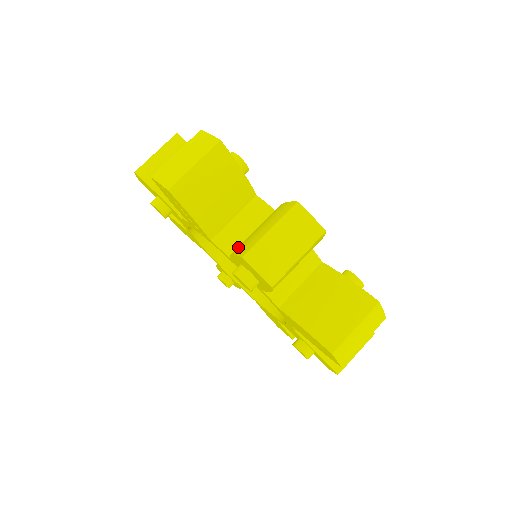
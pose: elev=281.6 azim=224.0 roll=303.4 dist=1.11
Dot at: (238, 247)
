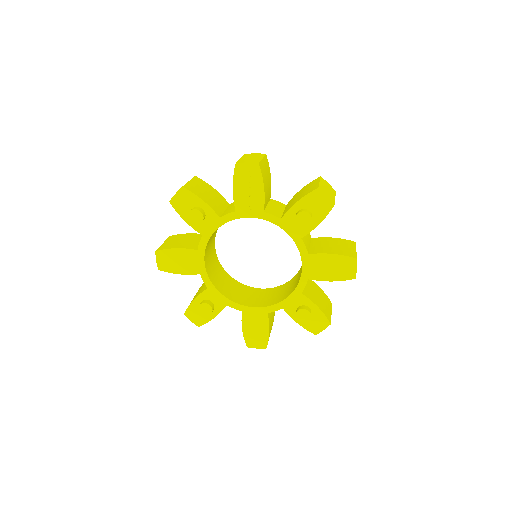
Dot at: (295, 201)
